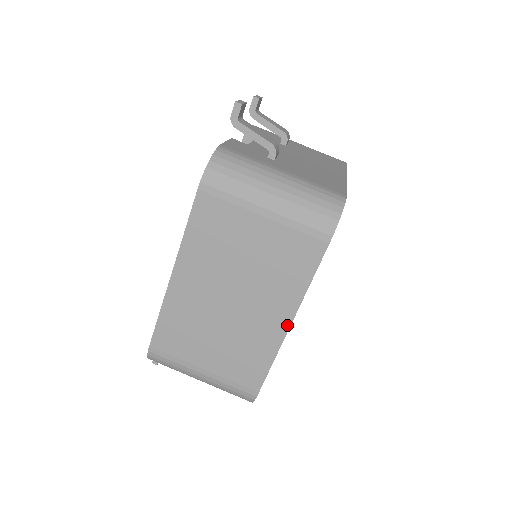
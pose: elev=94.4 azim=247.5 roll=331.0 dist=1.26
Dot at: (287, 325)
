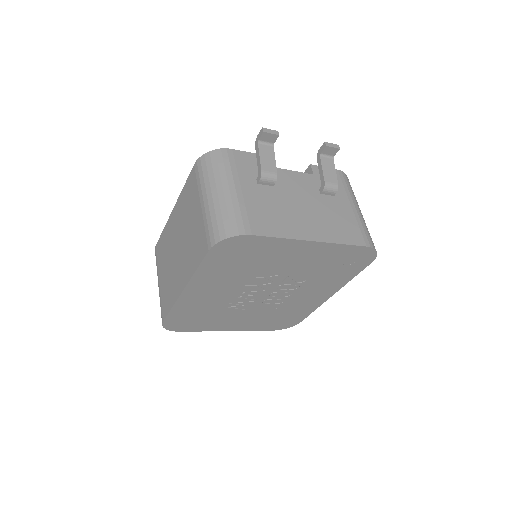
Dot at: (182, 289)
